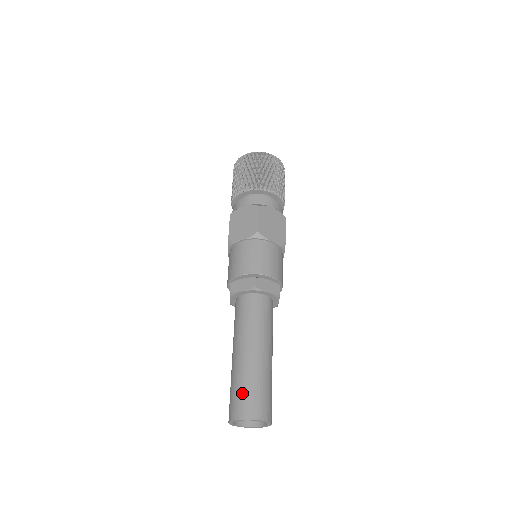
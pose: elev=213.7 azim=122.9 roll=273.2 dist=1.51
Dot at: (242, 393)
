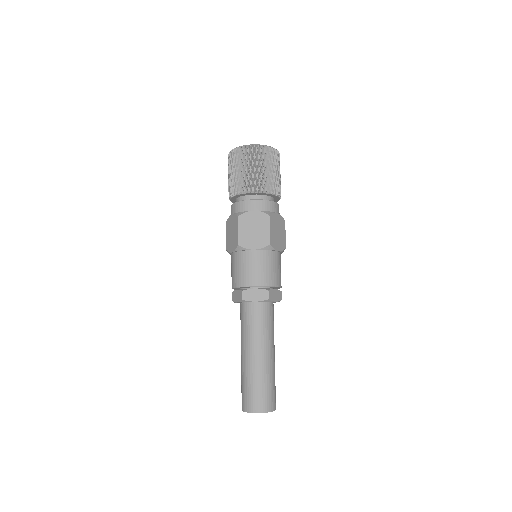
Dot at: (243, 391)
